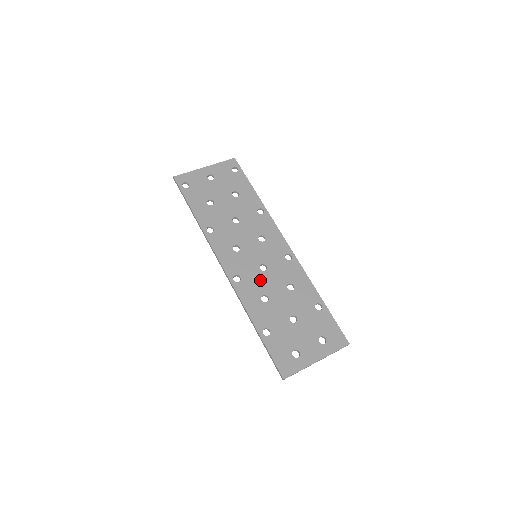
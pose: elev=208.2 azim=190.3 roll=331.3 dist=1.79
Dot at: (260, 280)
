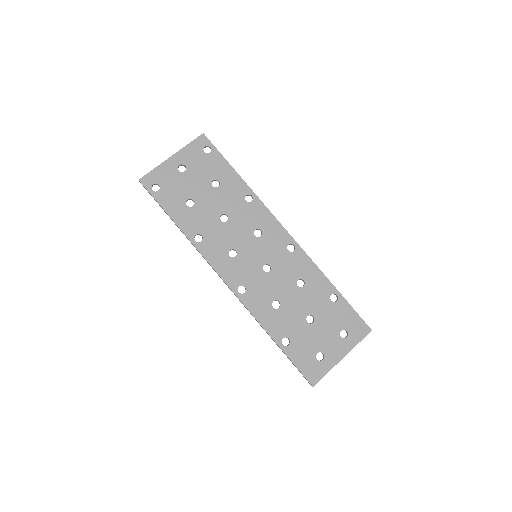
Dot at: (267, 284)
